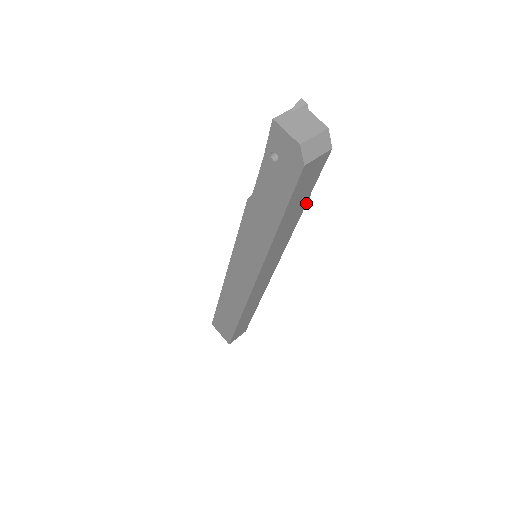
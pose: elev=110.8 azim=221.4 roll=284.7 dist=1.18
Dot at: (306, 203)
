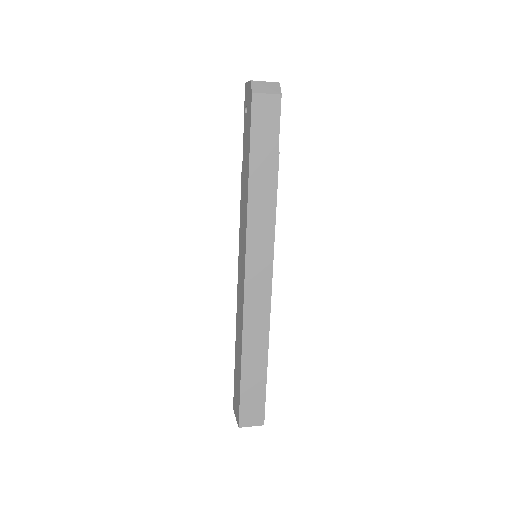
Dot at: (278, 164)
